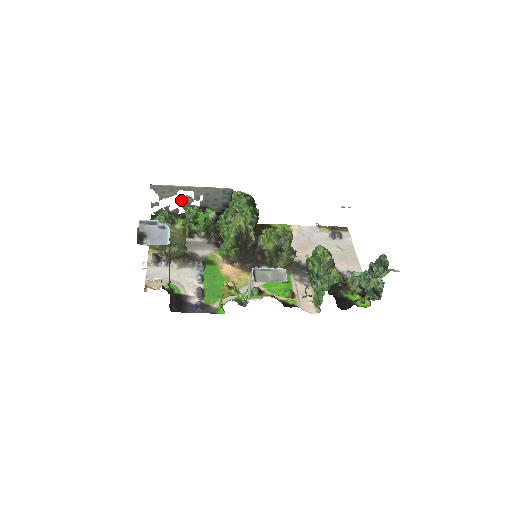
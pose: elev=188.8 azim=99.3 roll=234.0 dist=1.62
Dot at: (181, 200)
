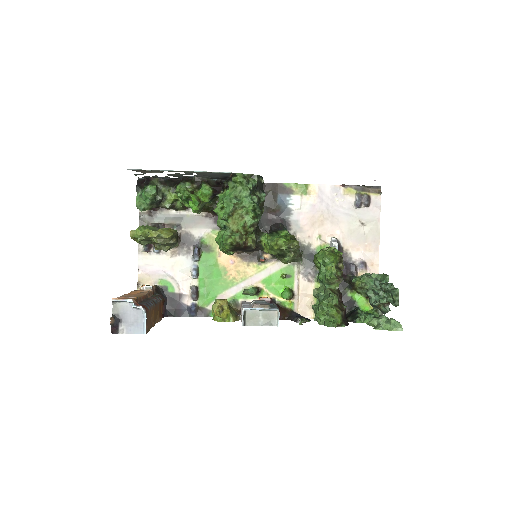
Dot at: (170, 174)
